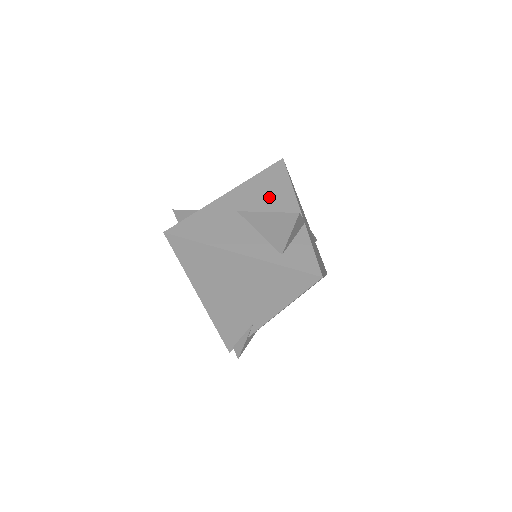
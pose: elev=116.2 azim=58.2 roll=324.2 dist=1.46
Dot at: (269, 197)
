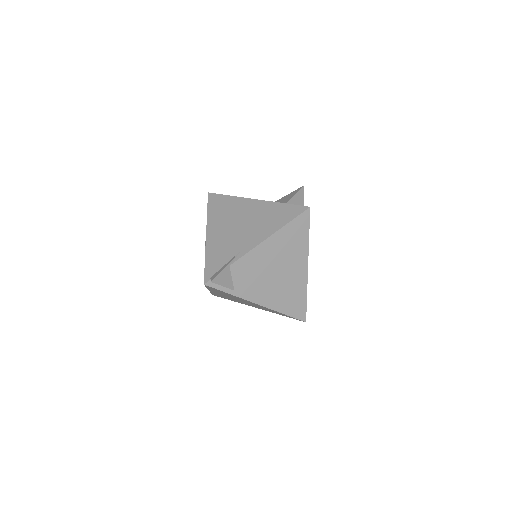
Dot at: occluded
